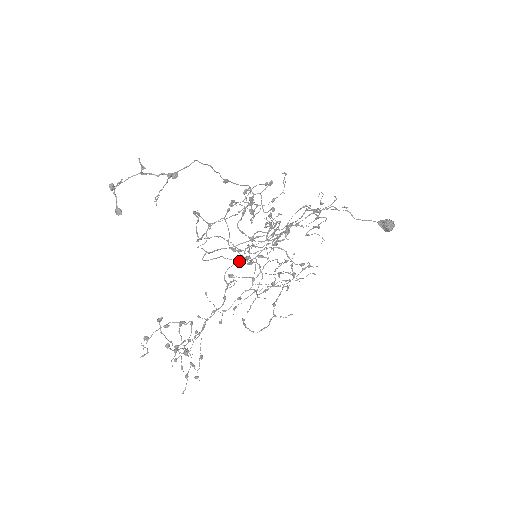
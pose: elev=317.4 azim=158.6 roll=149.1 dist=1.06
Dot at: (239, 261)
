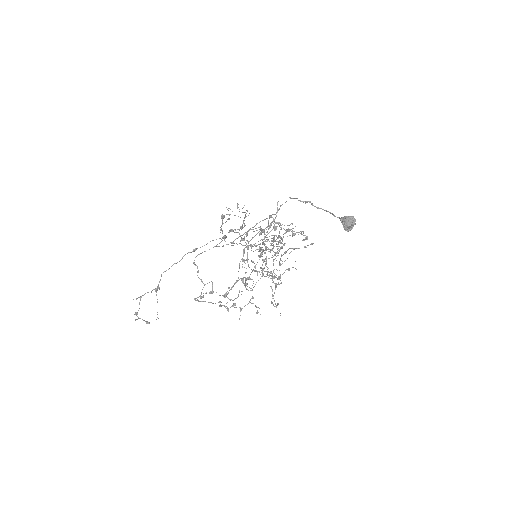
Dot at: occluded
